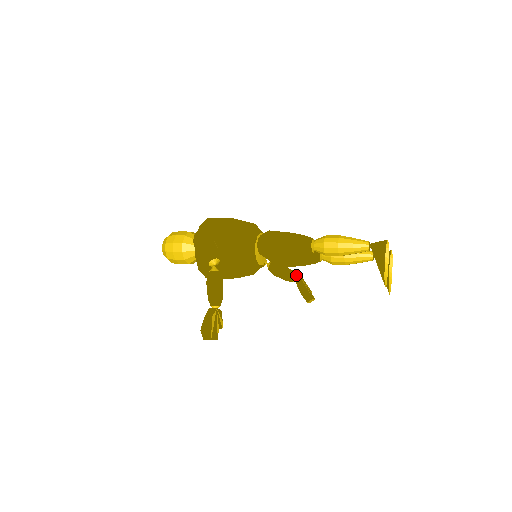
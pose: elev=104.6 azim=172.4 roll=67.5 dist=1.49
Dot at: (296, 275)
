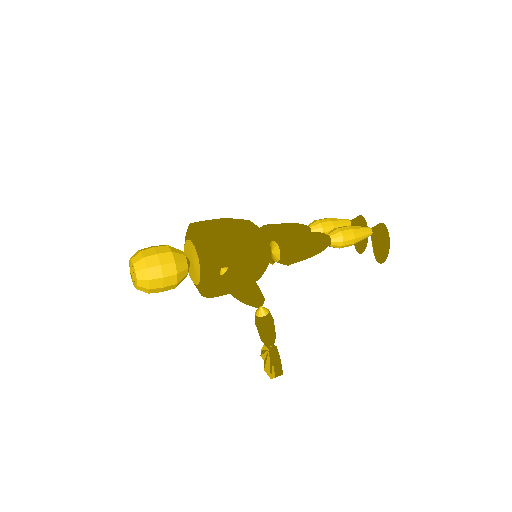
Dot at: occluded
